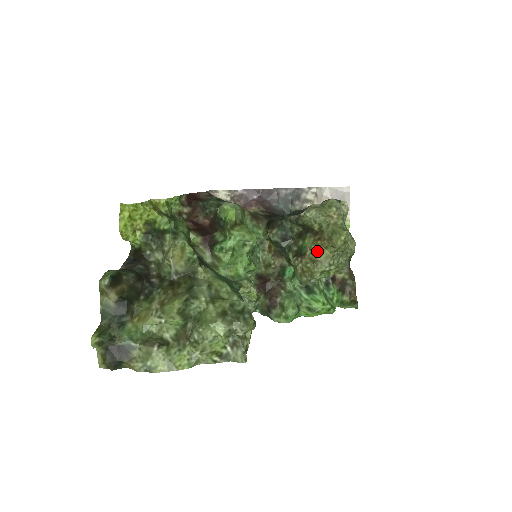
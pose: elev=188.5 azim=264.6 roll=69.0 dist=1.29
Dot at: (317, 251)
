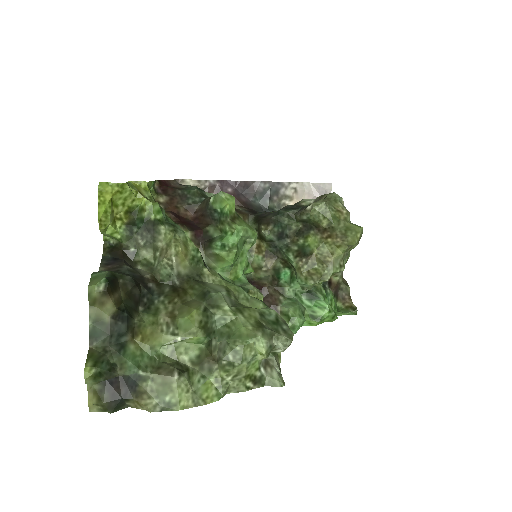
Dot at: (327, 250)
